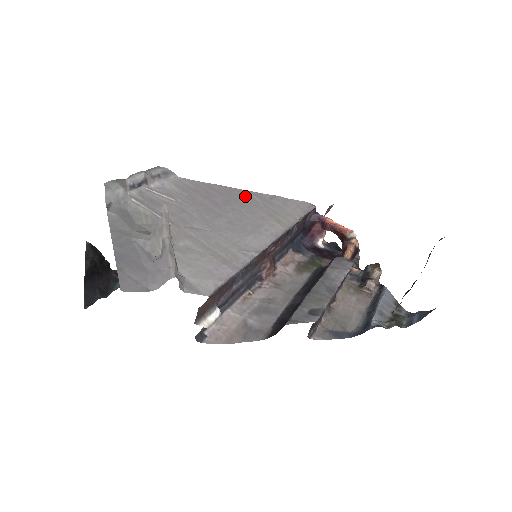
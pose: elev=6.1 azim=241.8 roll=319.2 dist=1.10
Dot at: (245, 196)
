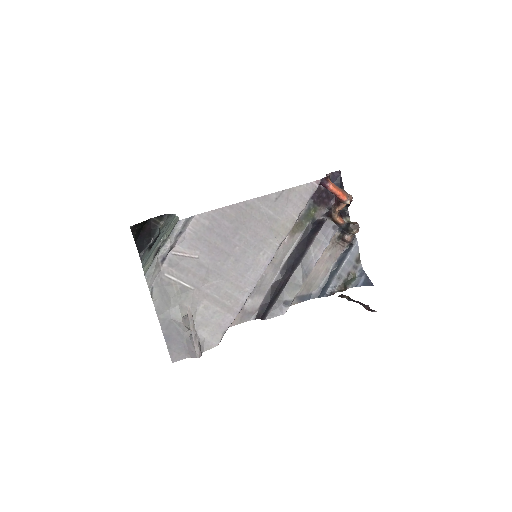
Dot at: (253, 210)
